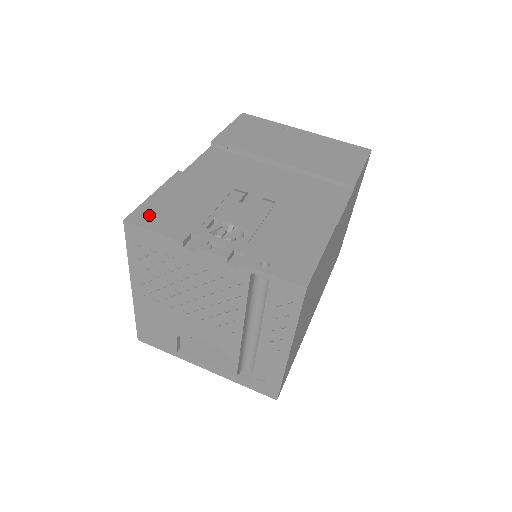
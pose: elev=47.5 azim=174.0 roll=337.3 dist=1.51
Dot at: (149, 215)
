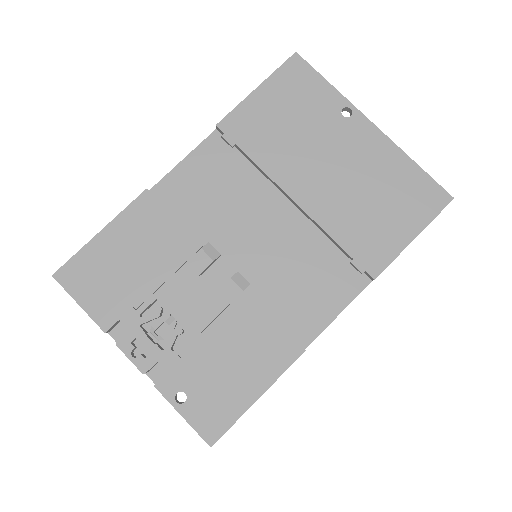
Dot at: (83, 274)
